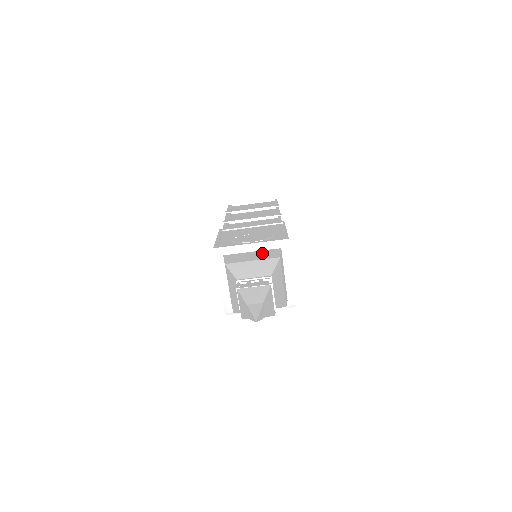
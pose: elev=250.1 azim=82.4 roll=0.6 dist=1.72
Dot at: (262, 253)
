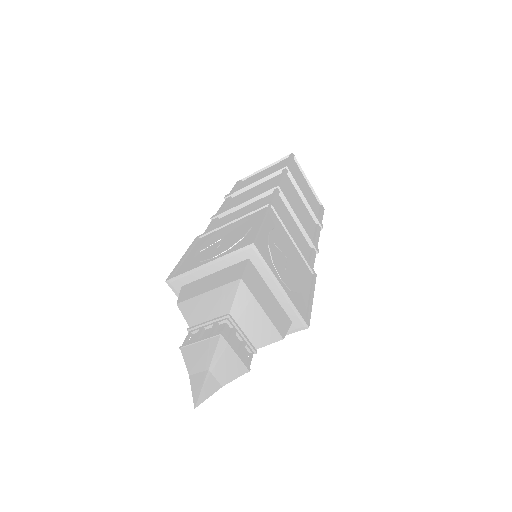
Dot at: (223, 274)
